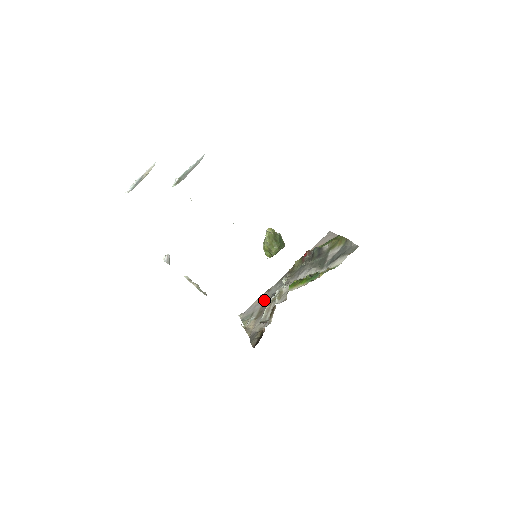
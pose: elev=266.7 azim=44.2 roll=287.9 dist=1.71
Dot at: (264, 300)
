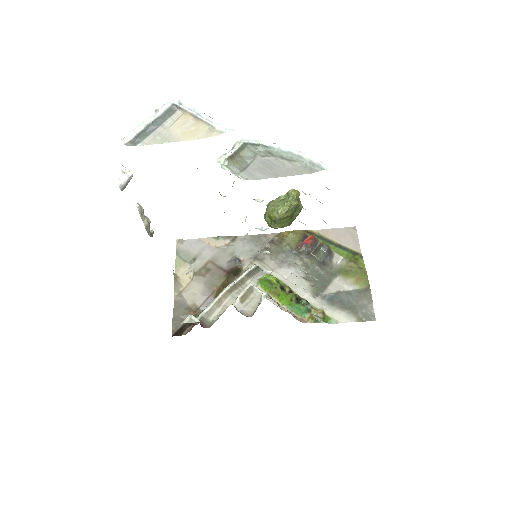
Dot at: (220, 252)
